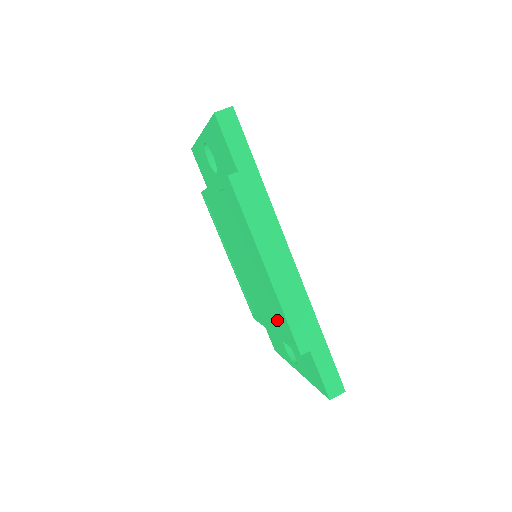
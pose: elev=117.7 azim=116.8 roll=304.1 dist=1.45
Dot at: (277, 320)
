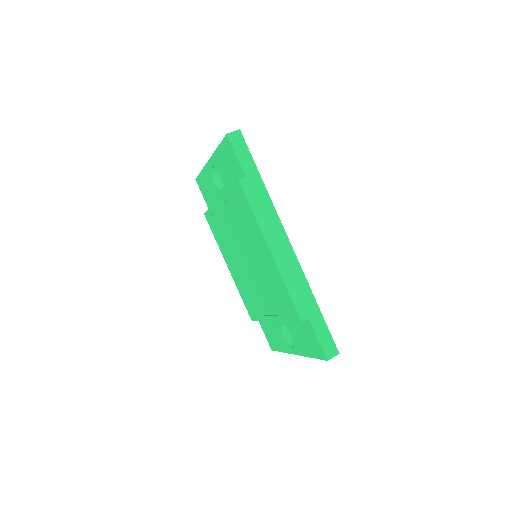
Dot at: (278, 301)
